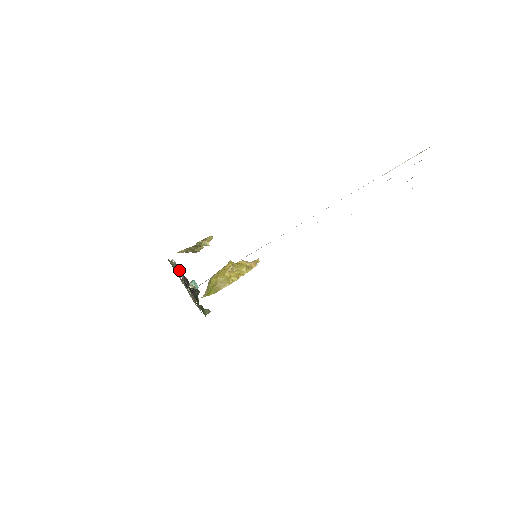
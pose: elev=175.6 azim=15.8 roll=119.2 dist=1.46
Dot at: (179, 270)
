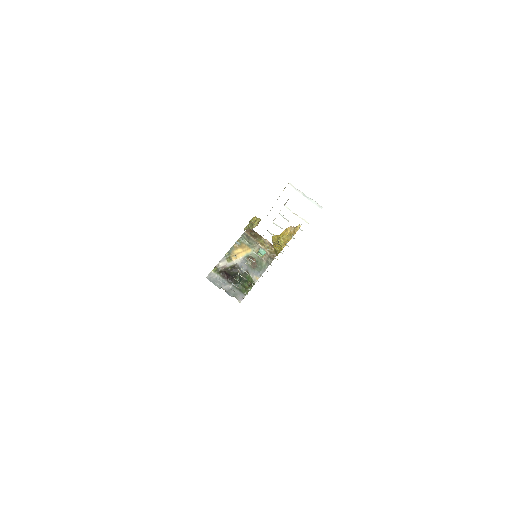
Dot at: (219, 270)
